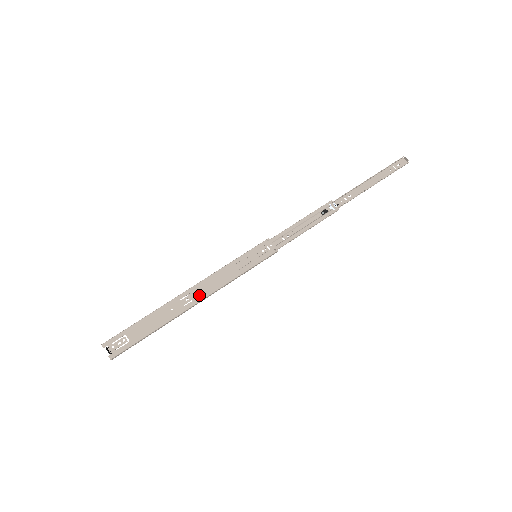
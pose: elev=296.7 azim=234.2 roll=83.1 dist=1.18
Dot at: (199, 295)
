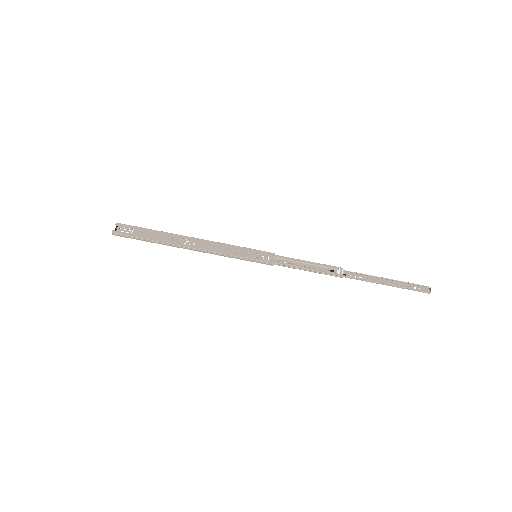
Dot at: (197, 245)
